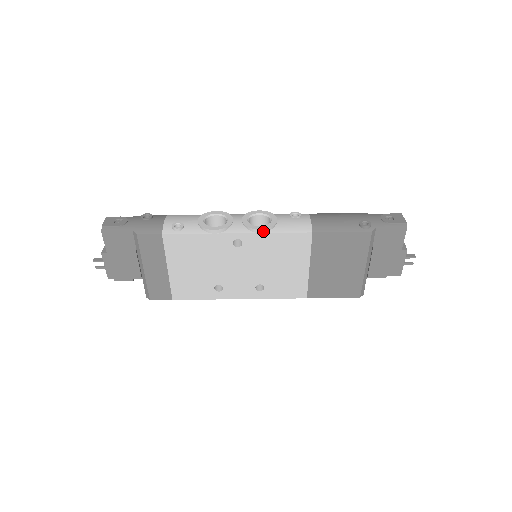
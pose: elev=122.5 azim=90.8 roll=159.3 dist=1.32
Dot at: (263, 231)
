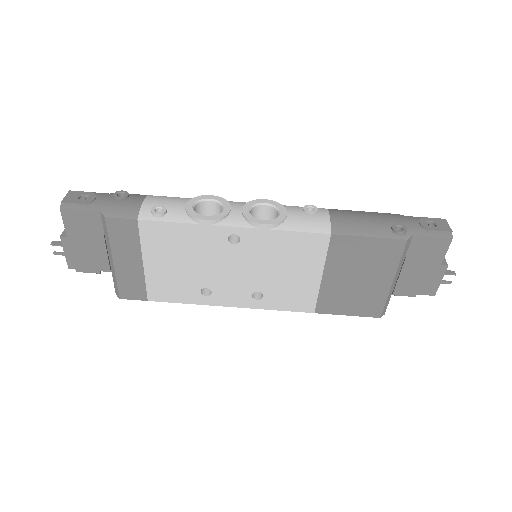
Dot at: (268, 227)
